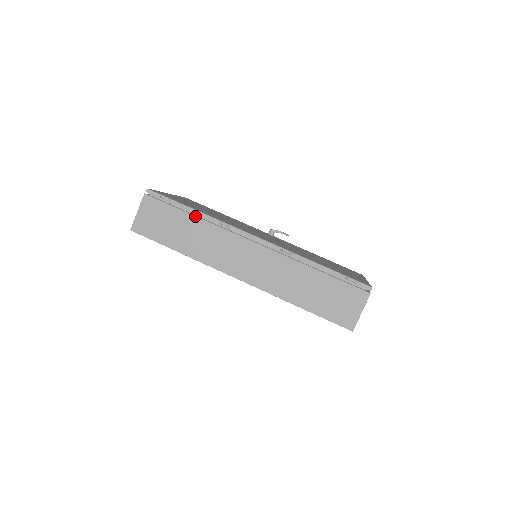
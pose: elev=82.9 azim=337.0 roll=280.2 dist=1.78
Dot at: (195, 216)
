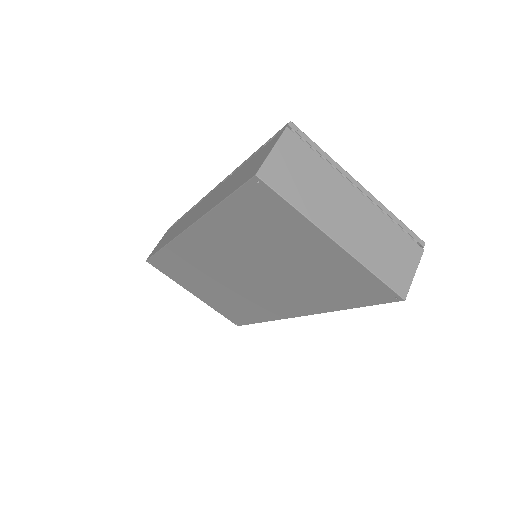
Dot at: (184, 216)
